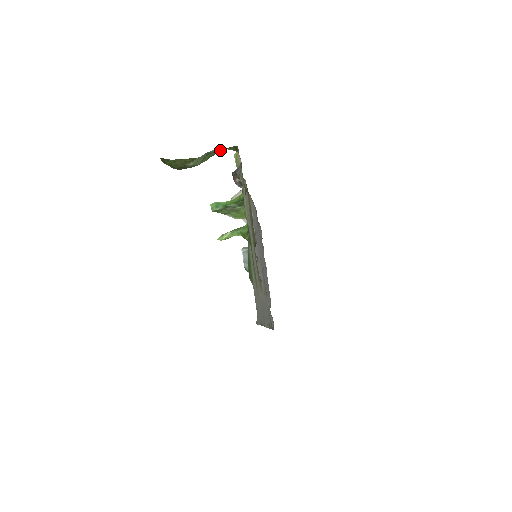
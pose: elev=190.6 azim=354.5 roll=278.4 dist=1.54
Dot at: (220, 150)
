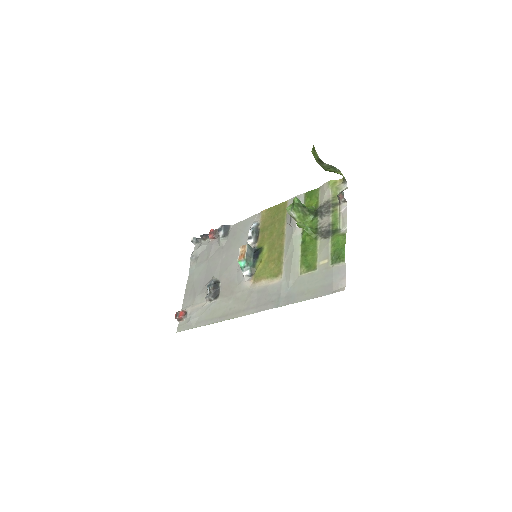
Dot at: (337, 172)
